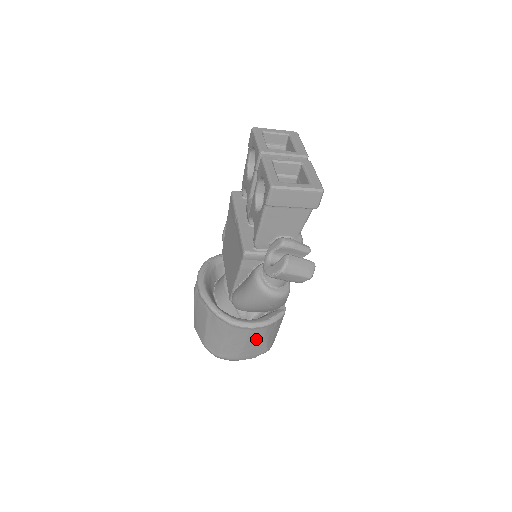
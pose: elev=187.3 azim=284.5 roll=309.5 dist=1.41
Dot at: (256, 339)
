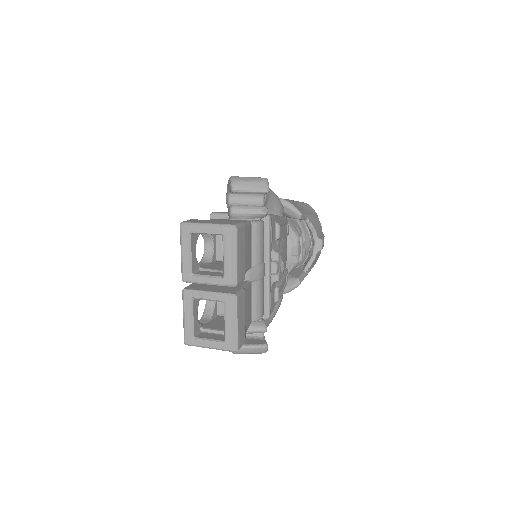
Dot at: occluded
